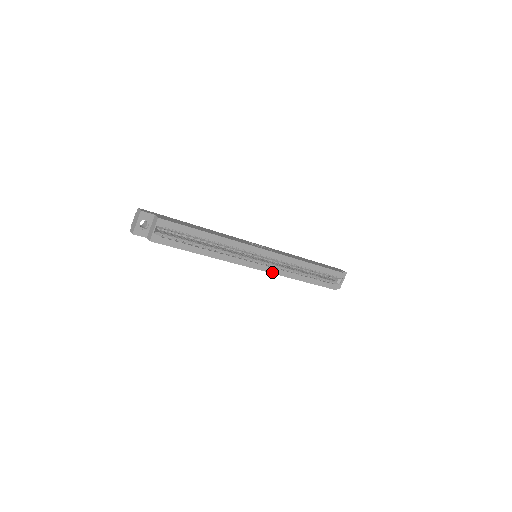
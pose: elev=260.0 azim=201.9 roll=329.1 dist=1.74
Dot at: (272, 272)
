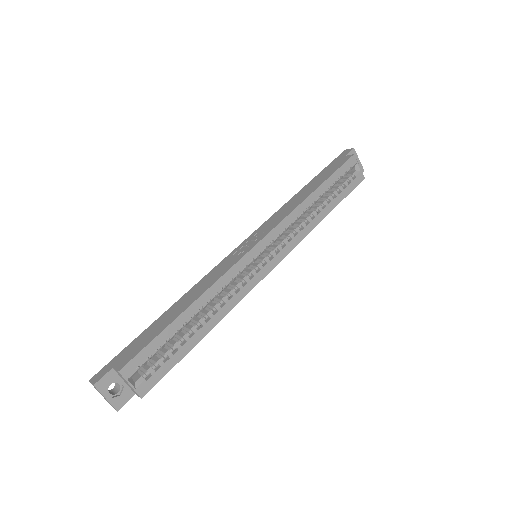
Dot at: (289, 250)
